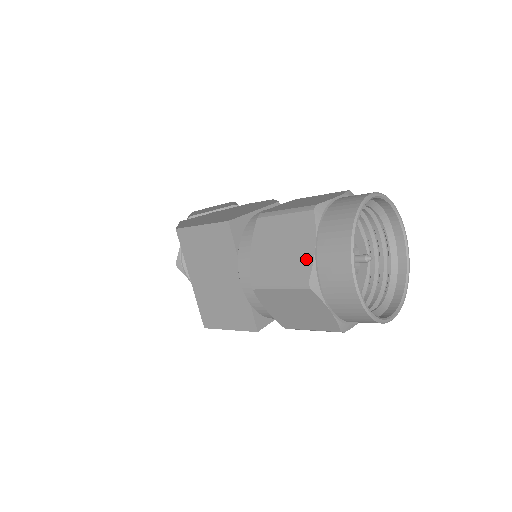
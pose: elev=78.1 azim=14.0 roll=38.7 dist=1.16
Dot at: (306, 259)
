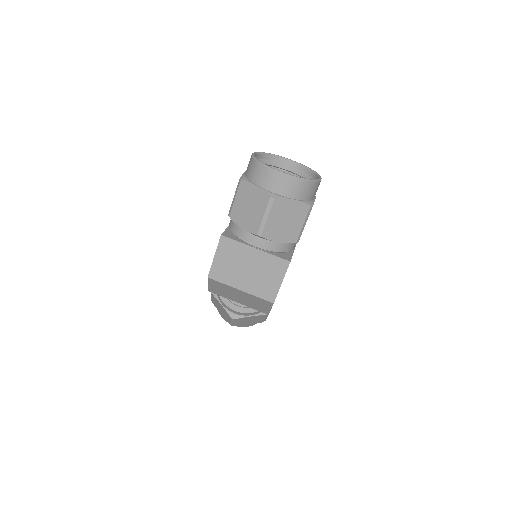
Dot at: (260, 194)
